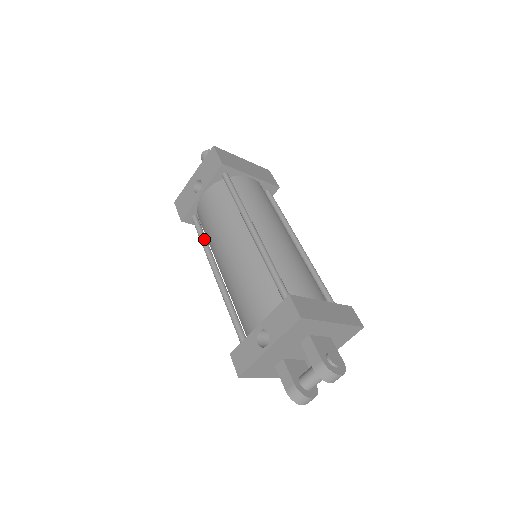
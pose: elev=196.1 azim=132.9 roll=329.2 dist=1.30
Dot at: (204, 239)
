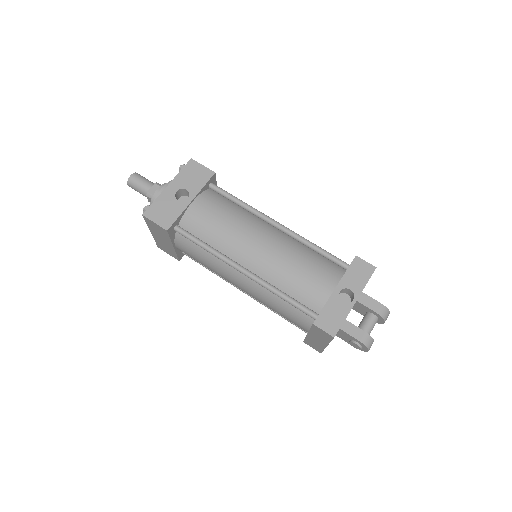
Dot at: (207, 244)
